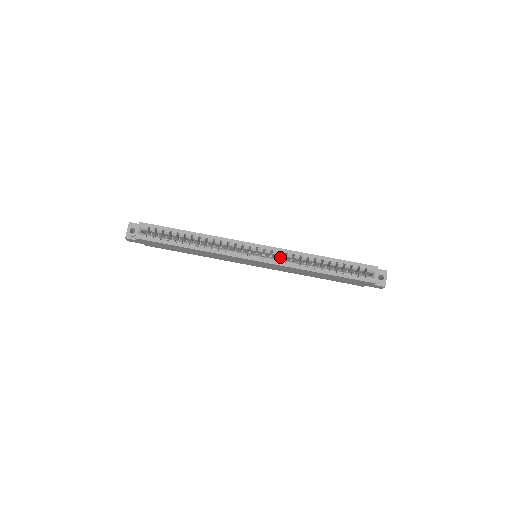
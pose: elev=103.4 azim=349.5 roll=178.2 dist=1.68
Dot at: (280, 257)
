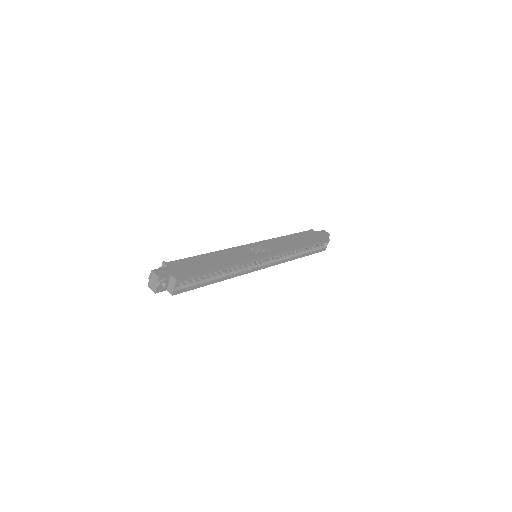
Dot at: occluded
